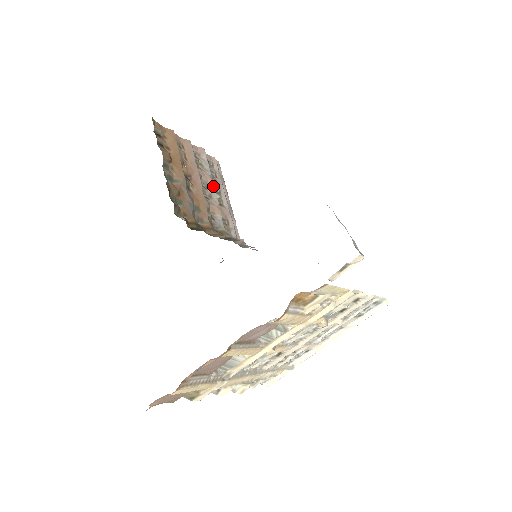
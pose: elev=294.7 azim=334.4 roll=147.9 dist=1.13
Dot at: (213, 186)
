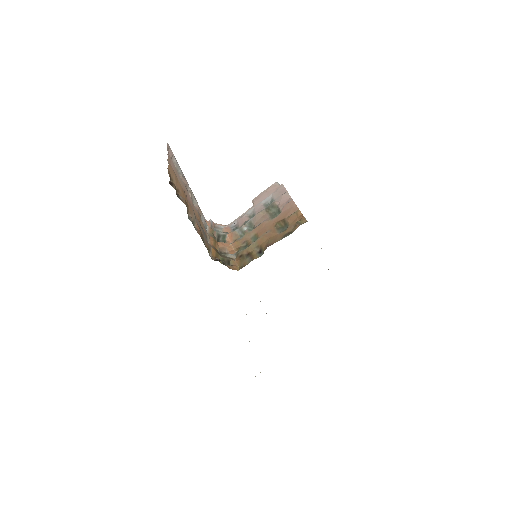
Dot at: occluded
